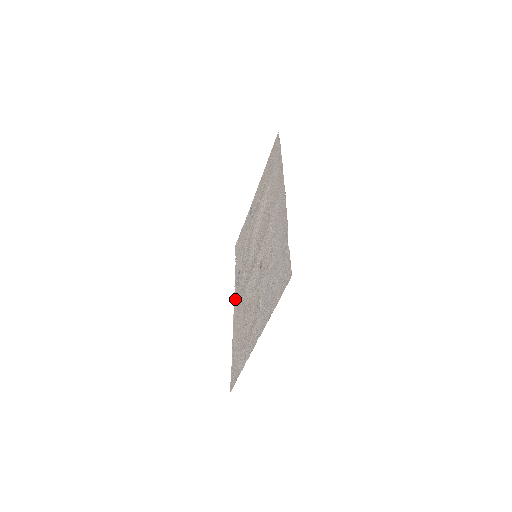
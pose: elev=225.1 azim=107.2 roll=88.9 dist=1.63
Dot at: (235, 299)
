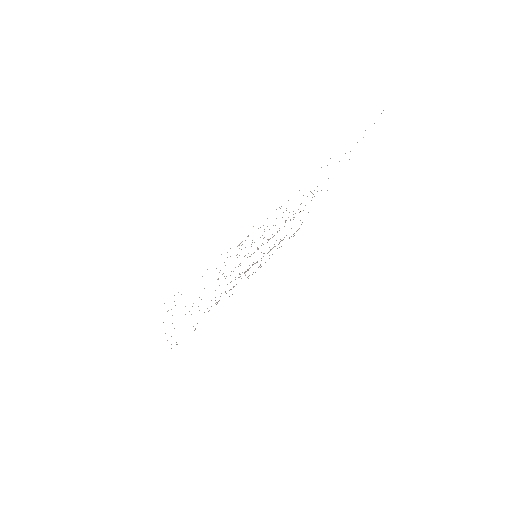
Dot at: occluded
